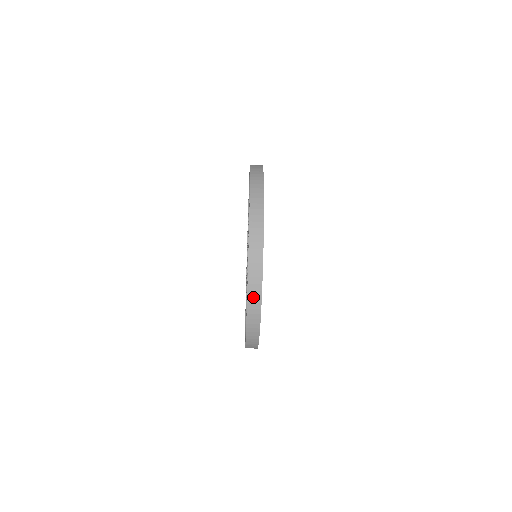
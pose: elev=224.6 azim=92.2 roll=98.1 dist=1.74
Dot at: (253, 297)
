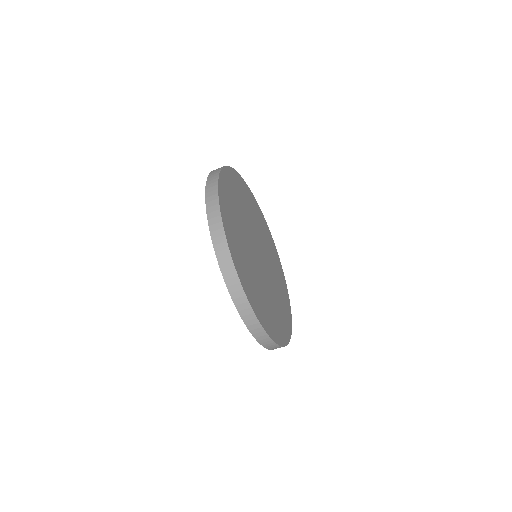
Dot at: (275, 348)
